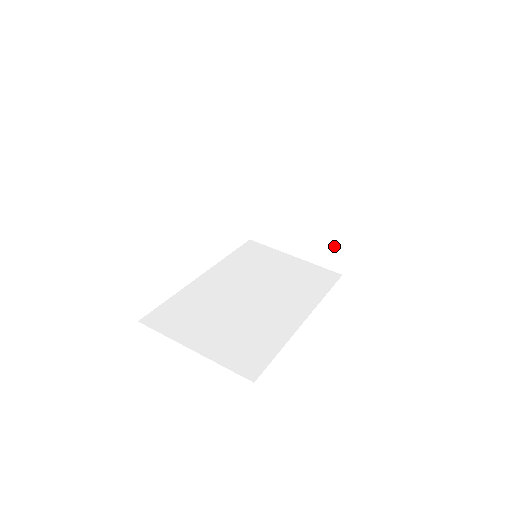
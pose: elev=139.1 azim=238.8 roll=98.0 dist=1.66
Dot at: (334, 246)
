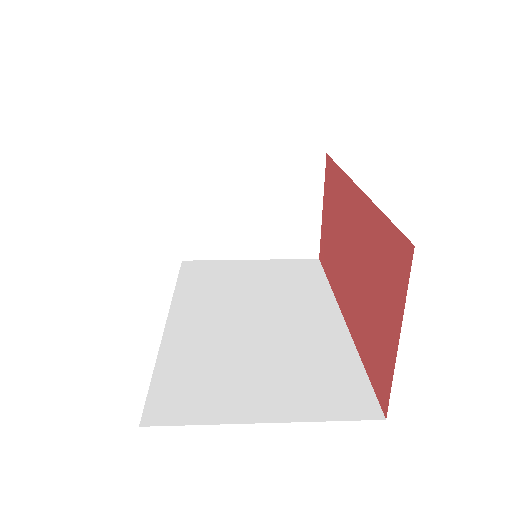
Dot at: (302, 226)
